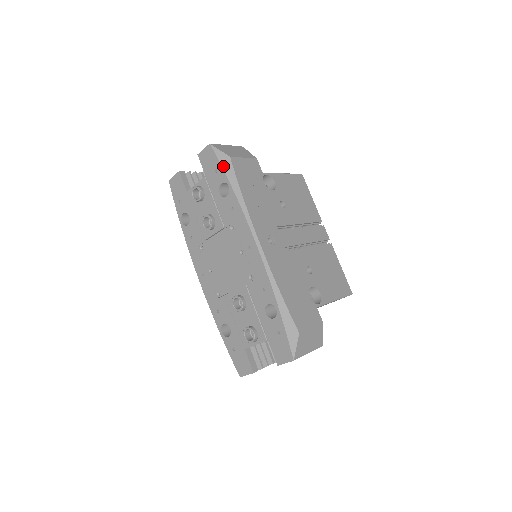
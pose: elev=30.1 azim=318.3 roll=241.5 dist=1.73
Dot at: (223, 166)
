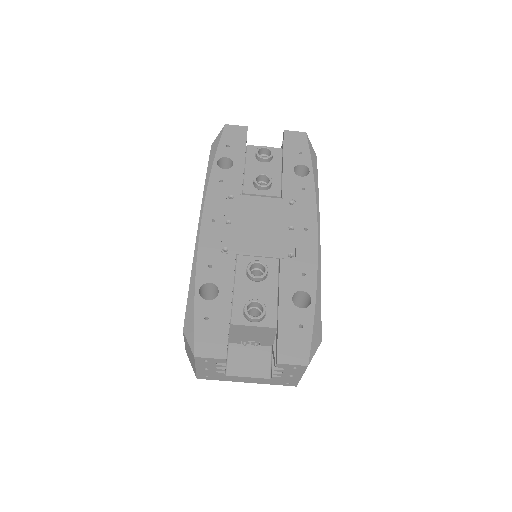
Dot at: (311, 155)
